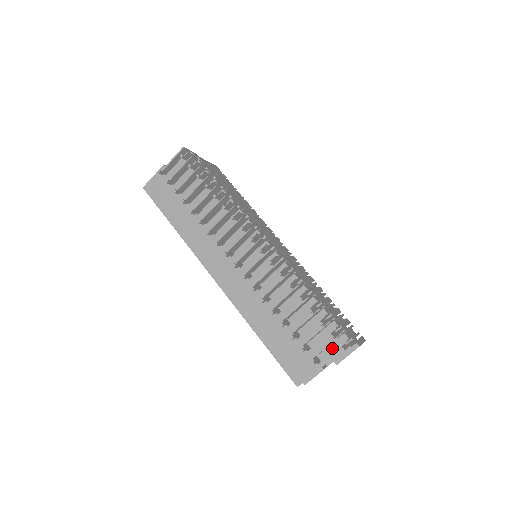
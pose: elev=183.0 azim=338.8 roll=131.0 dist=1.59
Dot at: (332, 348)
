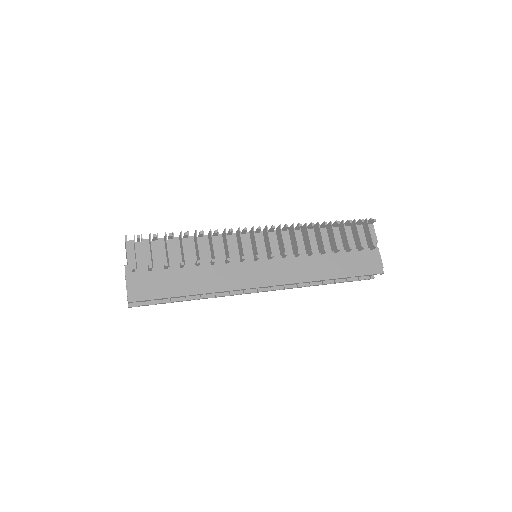
Dot at: occluded
